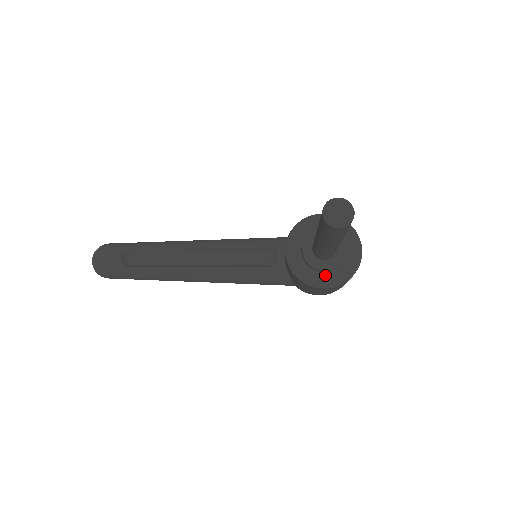
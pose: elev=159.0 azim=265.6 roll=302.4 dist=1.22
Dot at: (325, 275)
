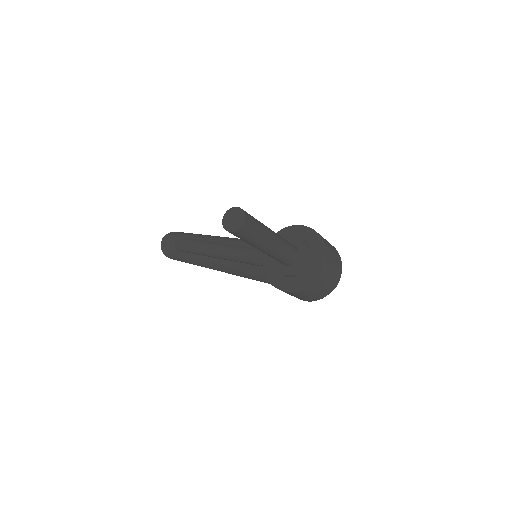
Dot at: (288, 280)
